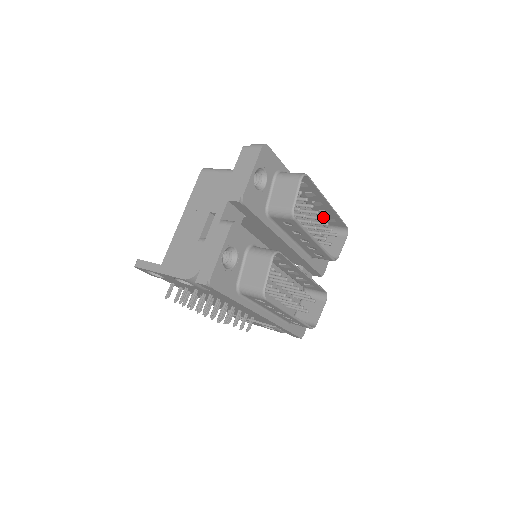
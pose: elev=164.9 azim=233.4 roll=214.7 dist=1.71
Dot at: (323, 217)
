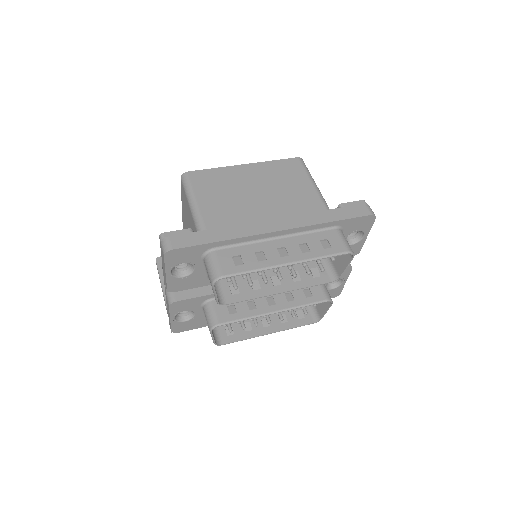
Dot at: (290, 268)
